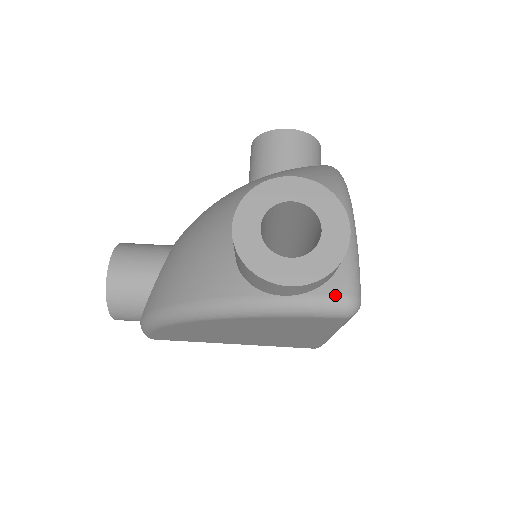
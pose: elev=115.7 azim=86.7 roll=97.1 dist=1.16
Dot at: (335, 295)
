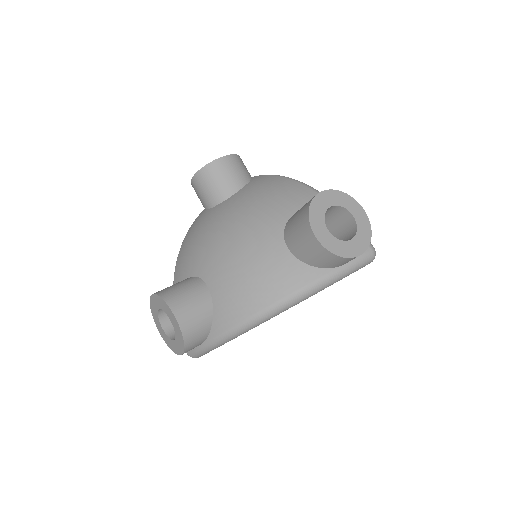
Dot at: occluded
